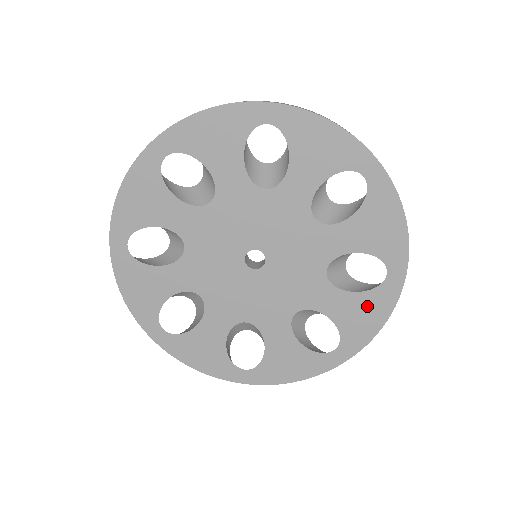
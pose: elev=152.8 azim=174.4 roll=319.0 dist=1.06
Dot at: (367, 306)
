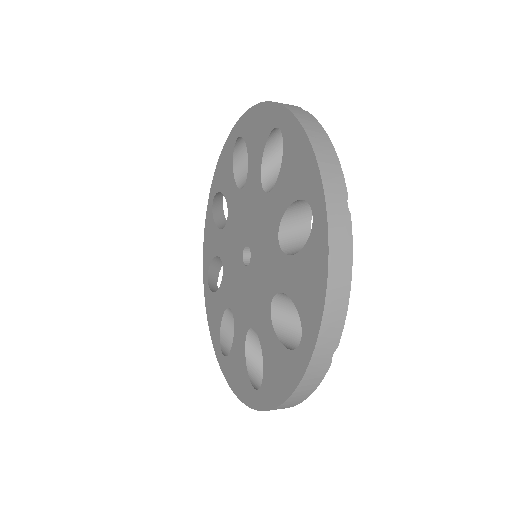
Dot at: (309, 266)
